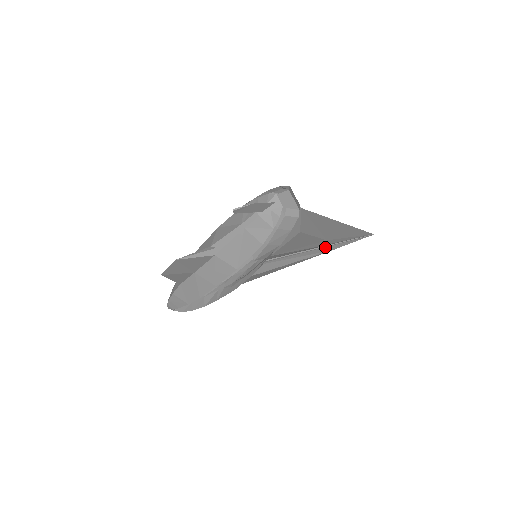
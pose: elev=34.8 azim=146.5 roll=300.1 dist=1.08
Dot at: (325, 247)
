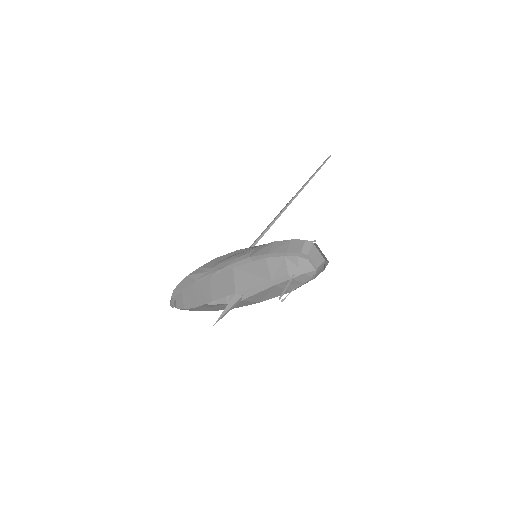
Dot at: occluded
